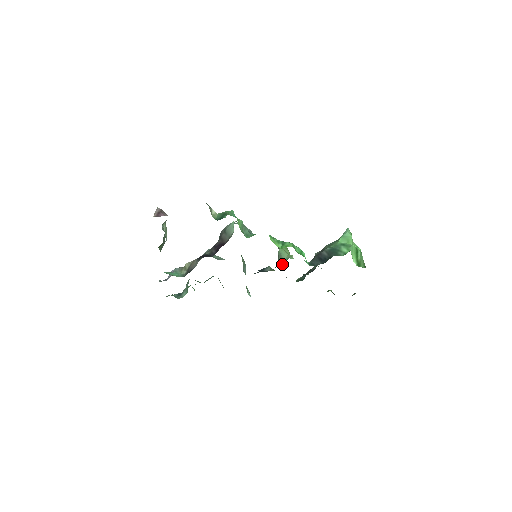
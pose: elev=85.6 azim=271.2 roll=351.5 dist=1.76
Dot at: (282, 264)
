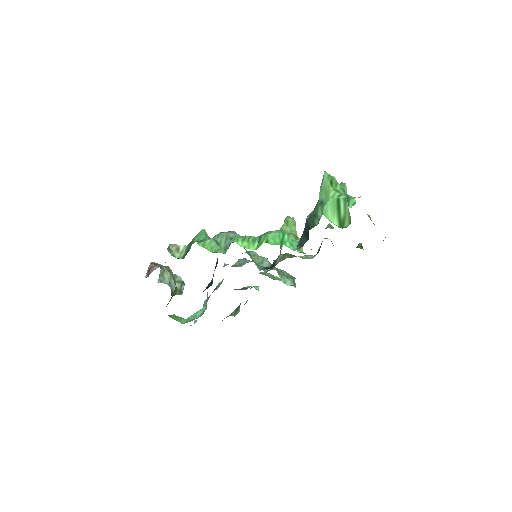
Dot at: occluded
